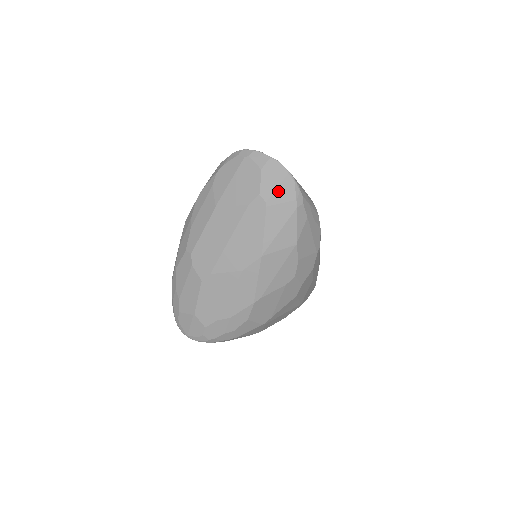
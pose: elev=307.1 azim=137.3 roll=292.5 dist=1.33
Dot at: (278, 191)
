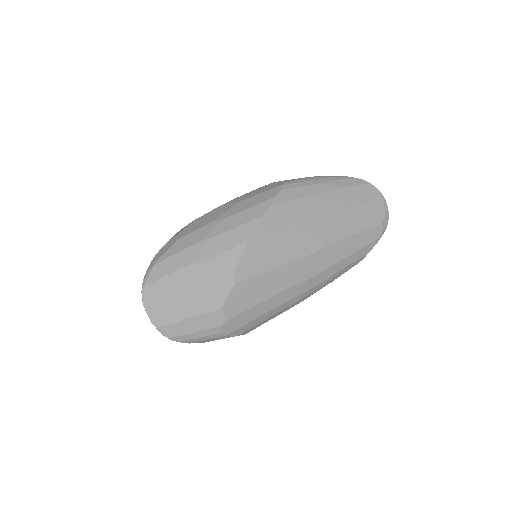
Dot at: occluded
